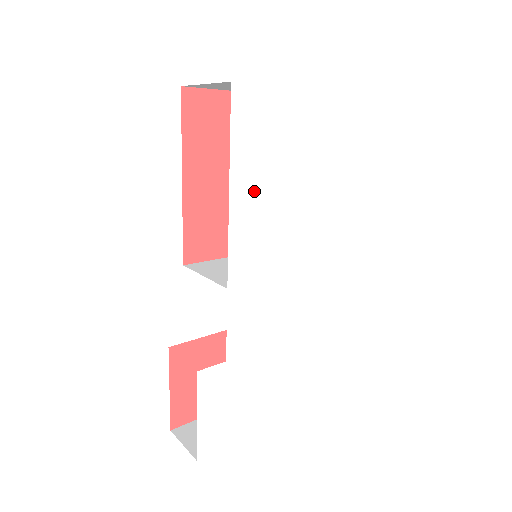
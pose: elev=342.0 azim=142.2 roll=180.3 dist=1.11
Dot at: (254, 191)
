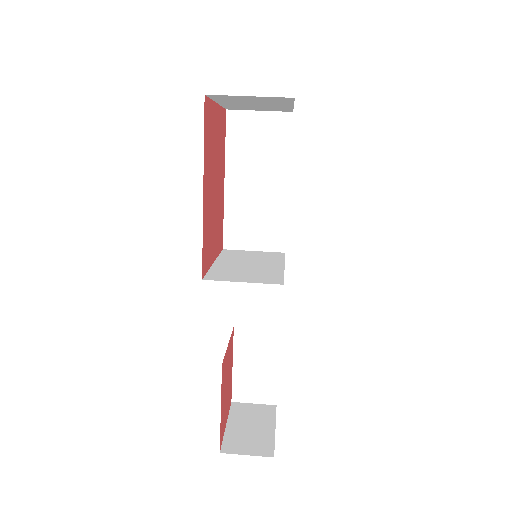
Dot at: occluded
